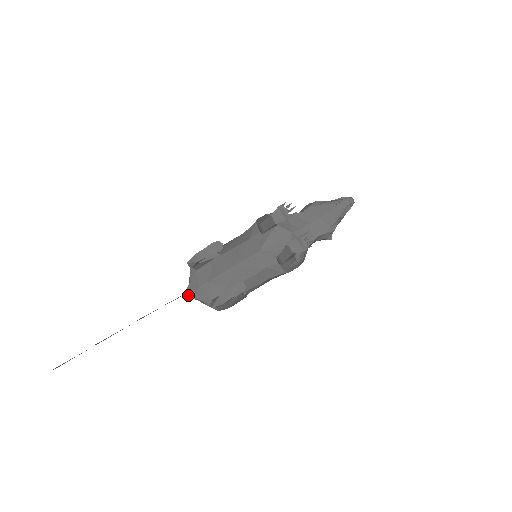
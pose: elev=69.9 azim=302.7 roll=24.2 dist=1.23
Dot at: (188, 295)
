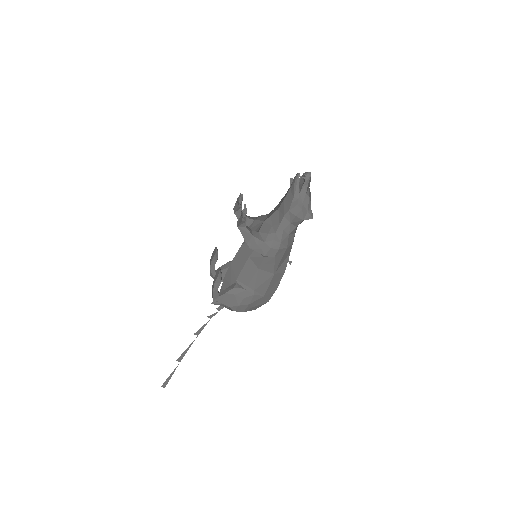
Dot at: (214, 302)
